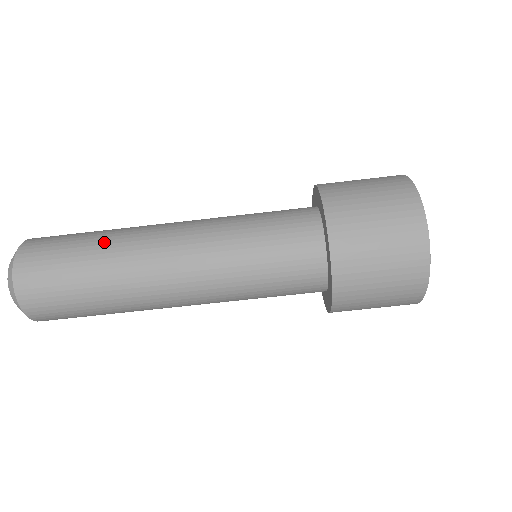
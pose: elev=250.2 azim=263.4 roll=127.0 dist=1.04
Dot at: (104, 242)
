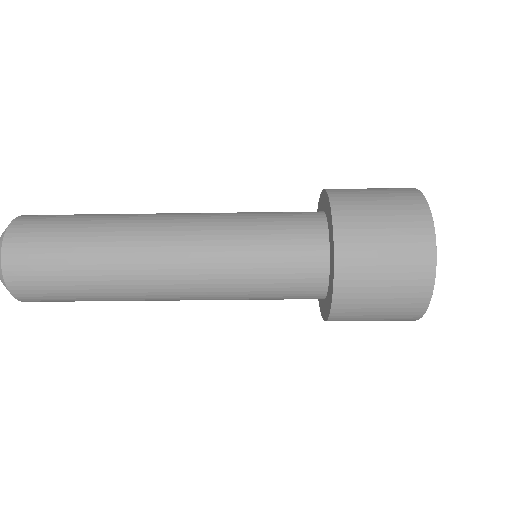
Dot at: (97, 244)
